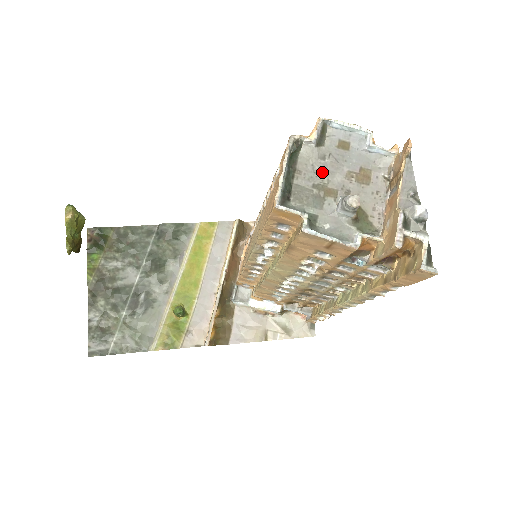
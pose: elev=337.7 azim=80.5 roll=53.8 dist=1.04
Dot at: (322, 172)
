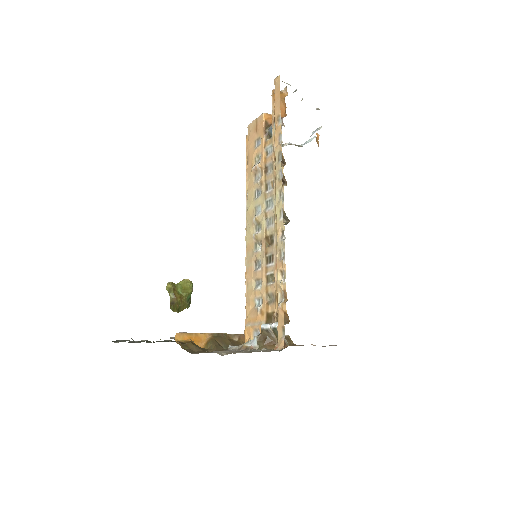
Dot at: occluded
